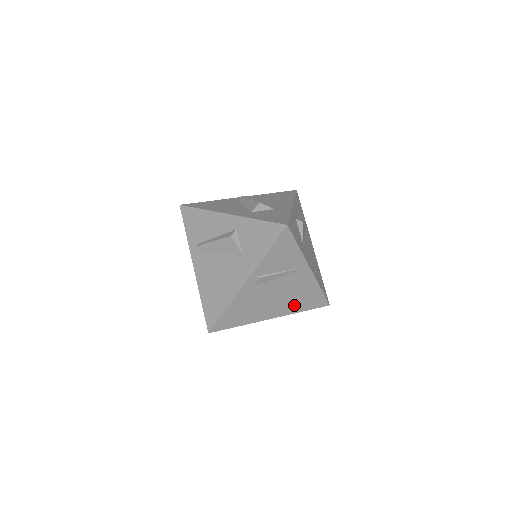
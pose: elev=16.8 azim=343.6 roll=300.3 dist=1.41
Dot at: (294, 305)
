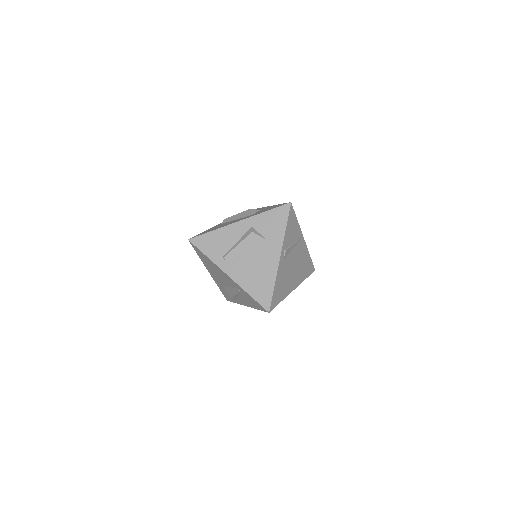
Dot at: (301, 274)
